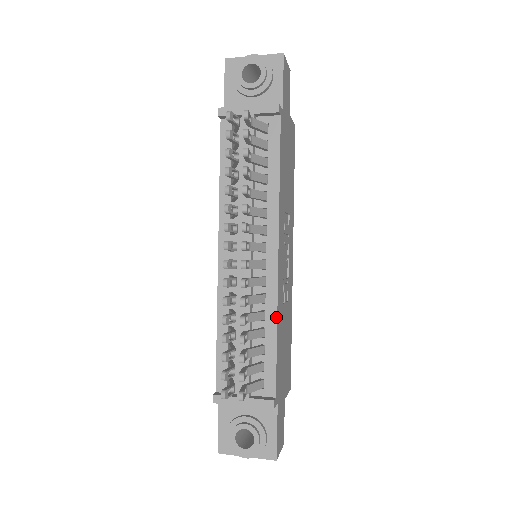
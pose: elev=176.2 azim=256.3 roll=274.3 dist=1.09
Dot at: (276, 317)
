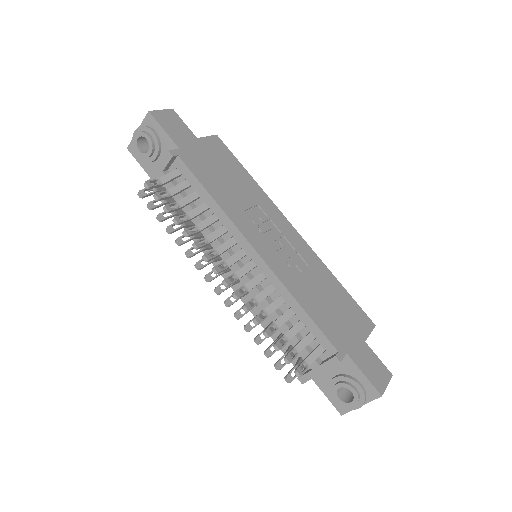
Dot at: (290, 294)
